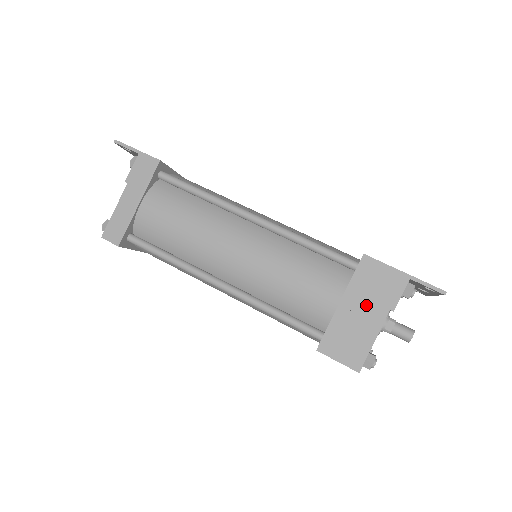
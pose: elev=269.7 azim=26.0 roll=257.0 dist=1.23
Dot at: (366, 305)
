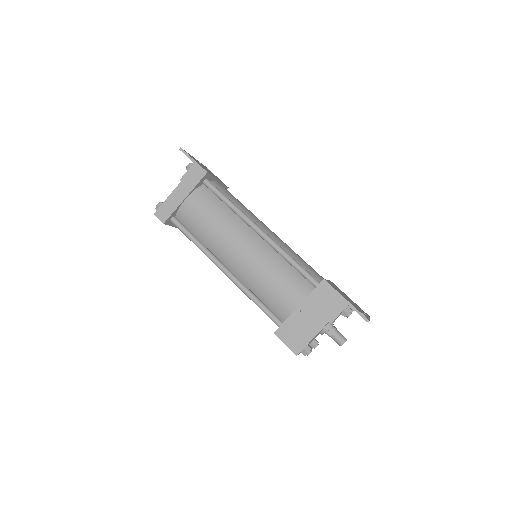
Dot at: (315, 313)
